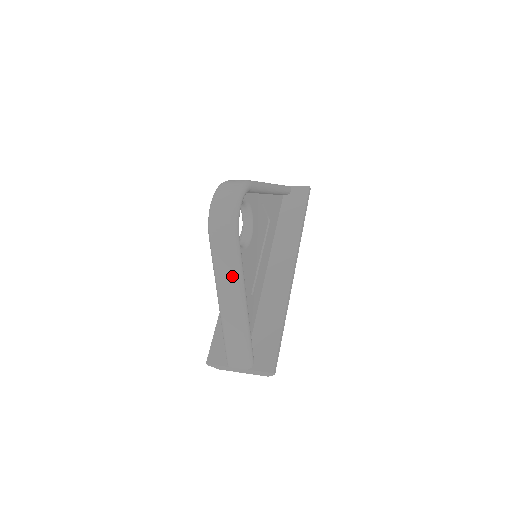
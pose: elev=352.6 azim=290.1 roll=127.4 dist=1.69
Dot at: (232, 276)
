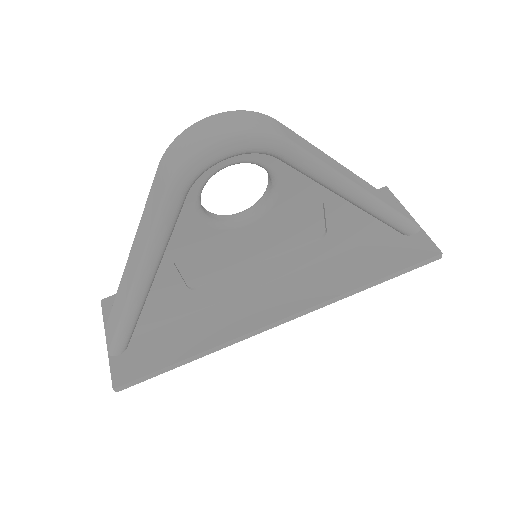
Dot at: (146, 237)
